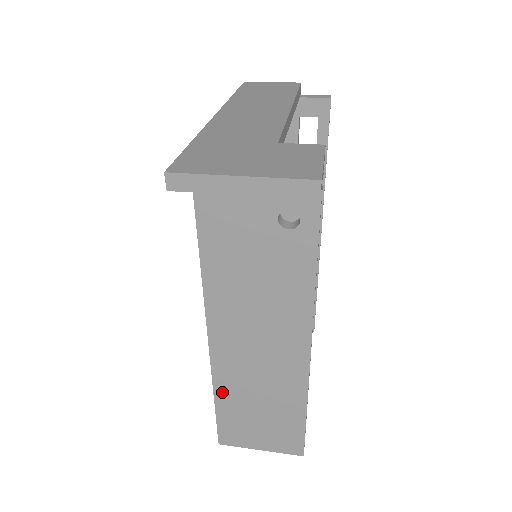
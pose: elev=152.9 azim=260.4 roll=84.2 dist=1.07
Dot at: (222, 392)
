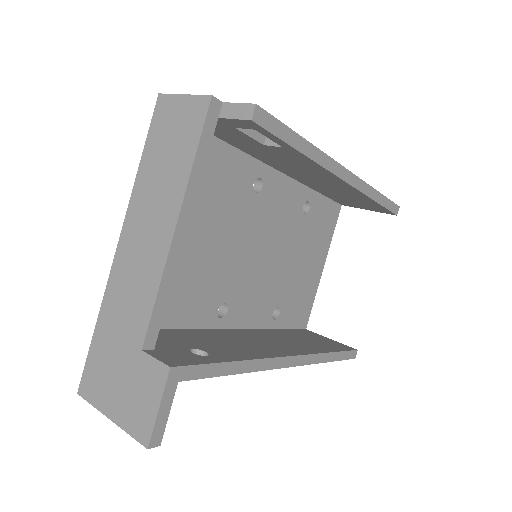
Dot at: occluded
